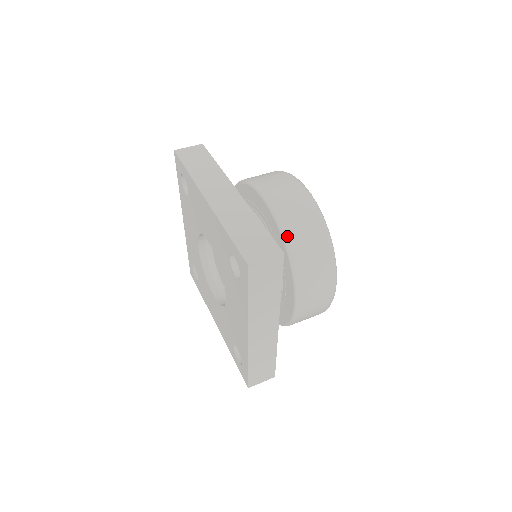
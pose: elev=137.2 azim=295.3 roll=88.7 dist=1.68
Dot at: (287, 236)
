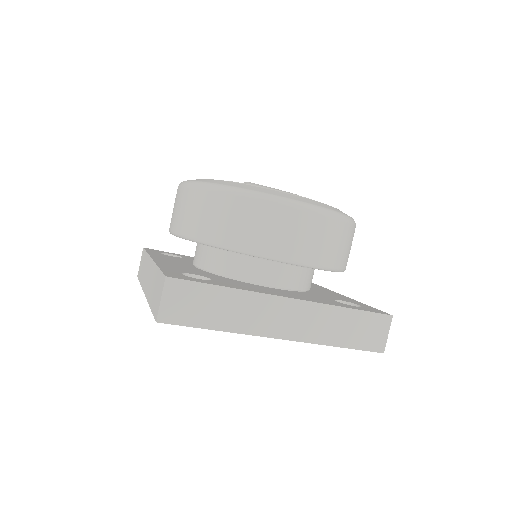
Dot at: (339, 268)
